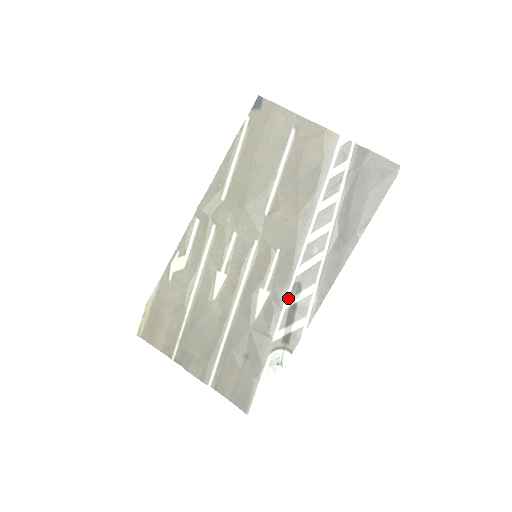
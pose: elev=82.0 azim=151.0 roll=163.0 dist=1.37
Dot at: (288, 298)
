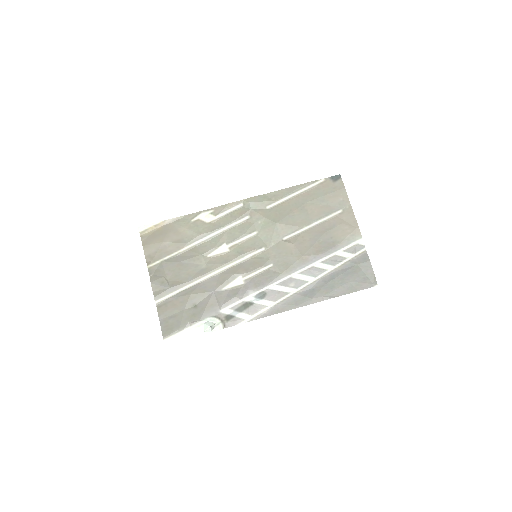
Dot at: (252, 296)
